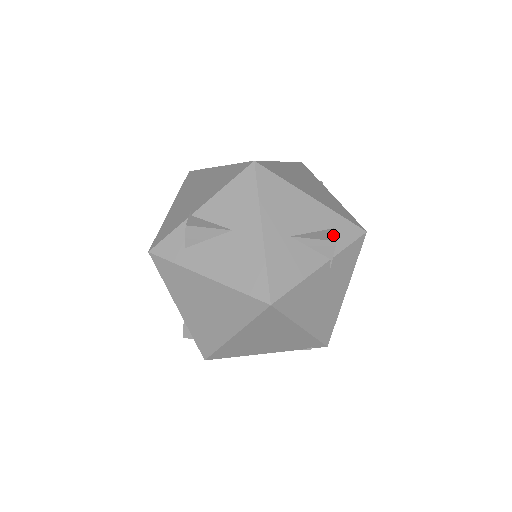
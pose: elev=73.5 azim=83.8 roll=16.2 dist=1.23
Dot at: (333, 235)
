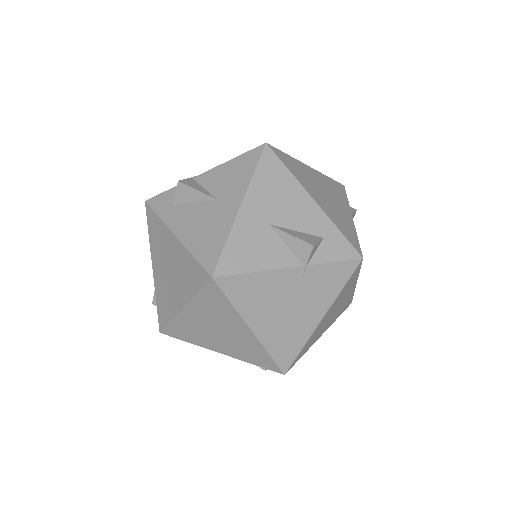
Dot at: (316, 241)
